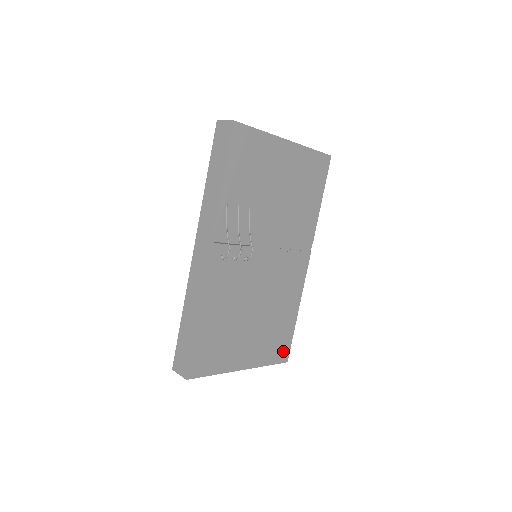
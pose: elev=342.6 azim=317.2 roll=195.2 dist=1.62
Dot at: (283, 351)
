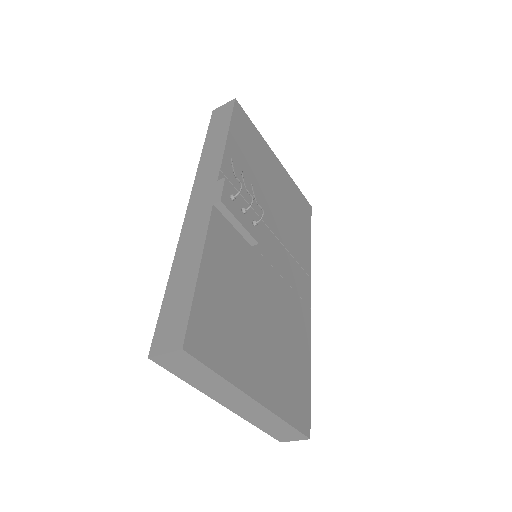
Dot at: (302, 413)
